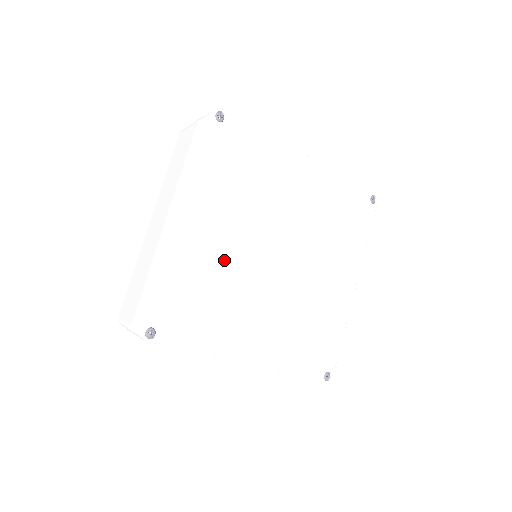
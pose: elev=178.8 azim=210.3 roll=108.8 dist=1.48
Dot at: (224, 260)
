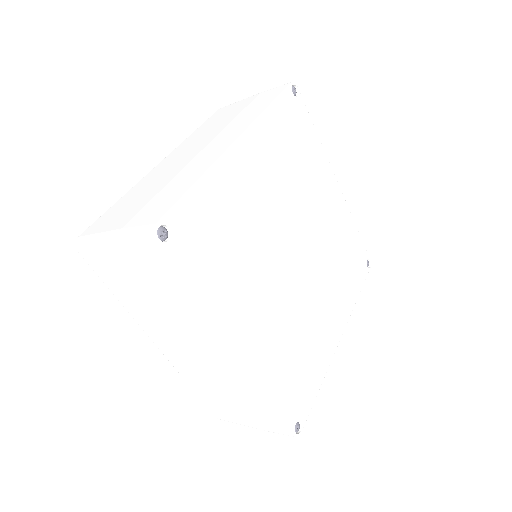
Dot at: (256, 215)
